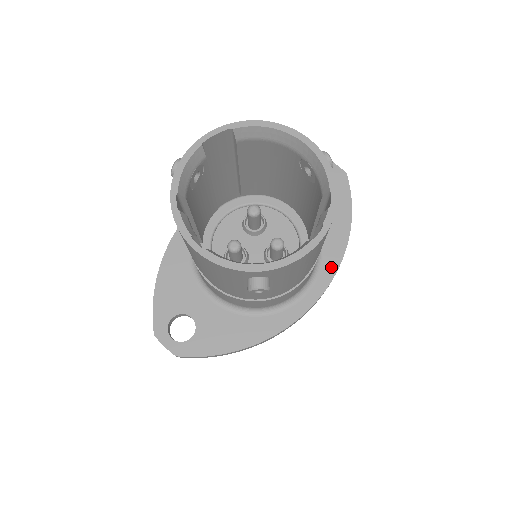
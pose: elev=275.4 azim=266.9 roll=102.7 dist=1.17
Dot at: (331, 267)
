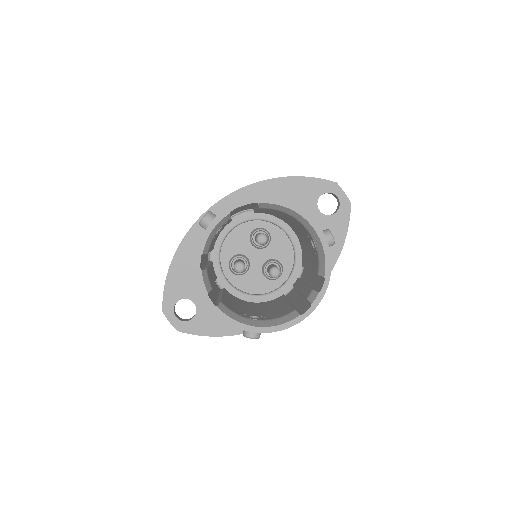
Dot at: occluded
